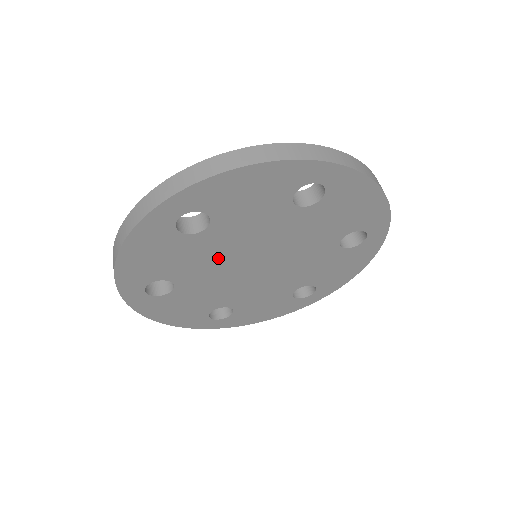
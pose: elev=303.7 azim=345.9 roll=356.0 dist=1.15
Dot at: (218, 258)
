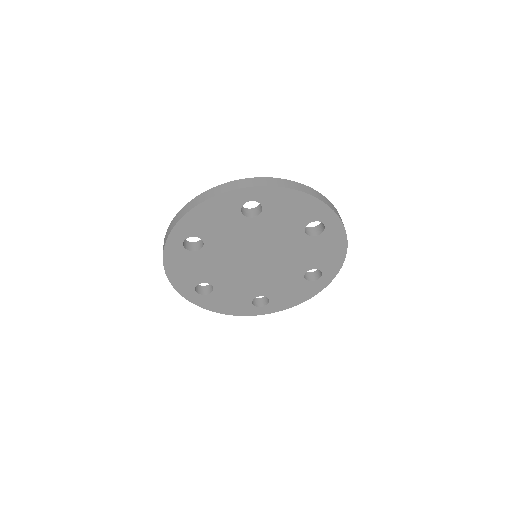
Dot at: (241, 242)
